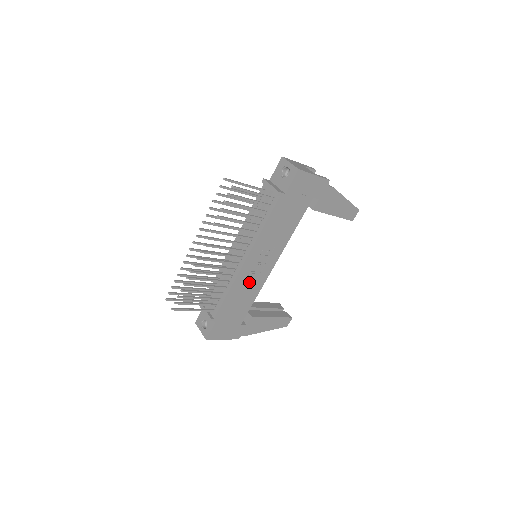
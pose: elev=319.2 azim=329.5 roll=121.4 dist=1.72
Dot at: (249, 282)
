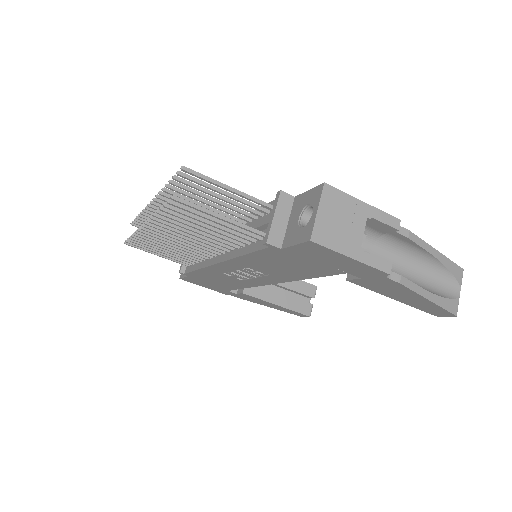
Dot at: (231, 276)
